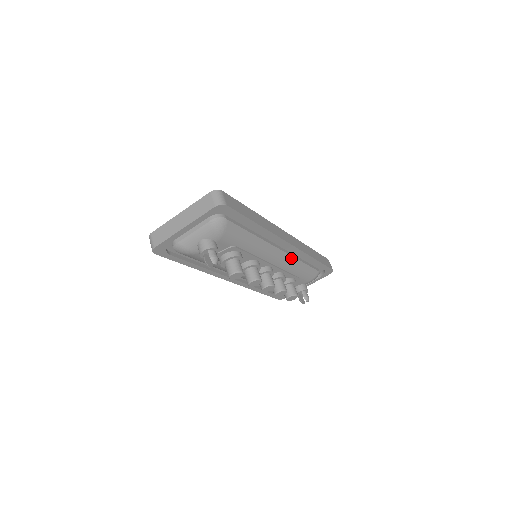
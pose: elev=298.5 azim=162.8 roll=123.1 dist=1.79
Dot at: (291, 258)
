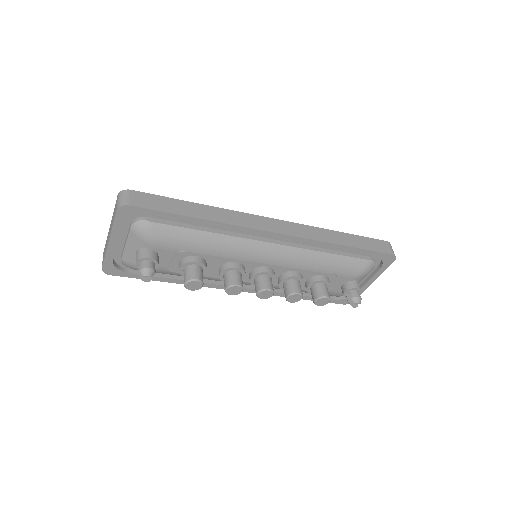
Dot at: (298, 250)
